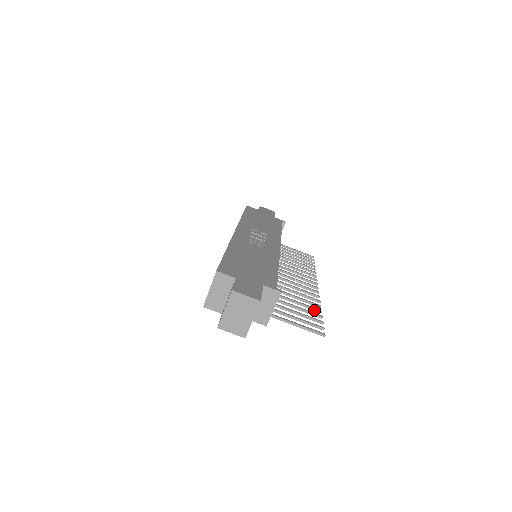
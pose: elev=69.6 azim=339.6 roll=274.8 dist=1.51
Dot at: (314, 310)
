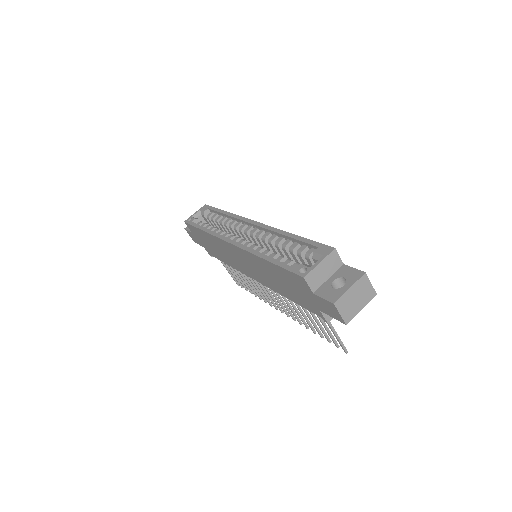
Dot at: (312, 329)
